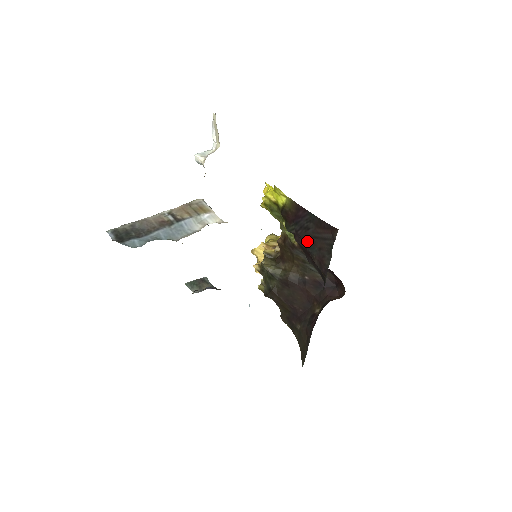
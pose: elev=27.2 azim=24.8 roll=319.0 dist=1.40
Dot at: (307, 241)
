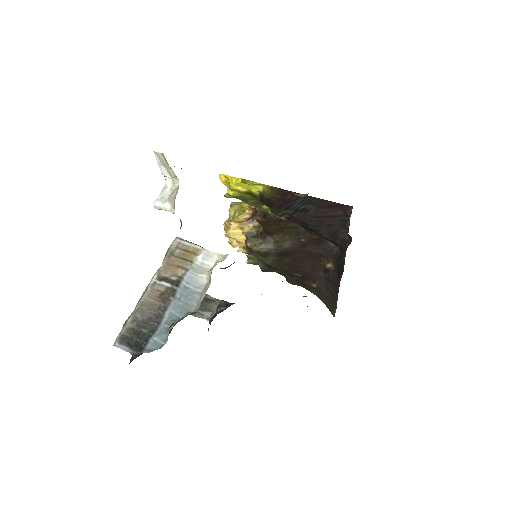
Dot at: (309, 222)
